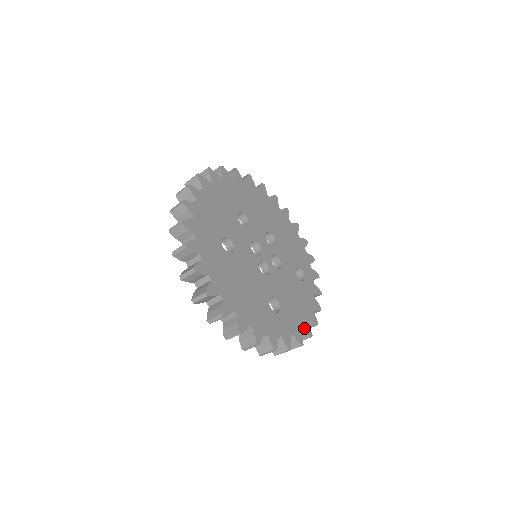
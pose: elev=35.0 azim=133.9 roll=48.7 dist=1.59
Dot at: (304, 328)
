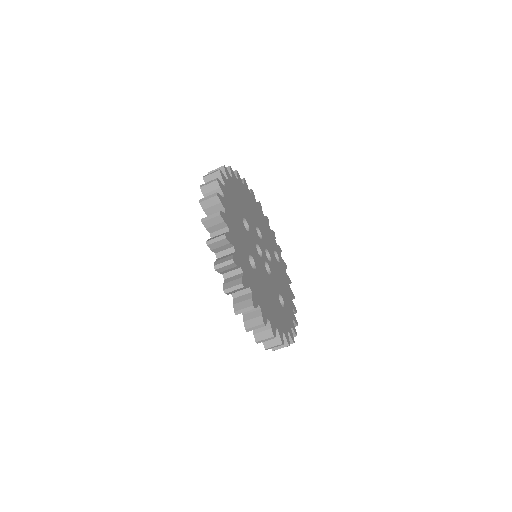
Dot at: (293, 308)
